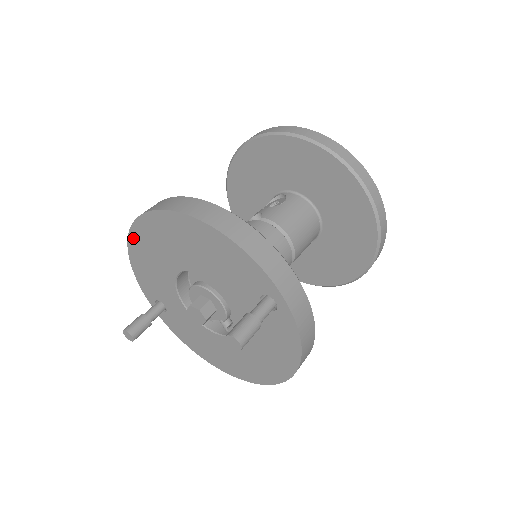
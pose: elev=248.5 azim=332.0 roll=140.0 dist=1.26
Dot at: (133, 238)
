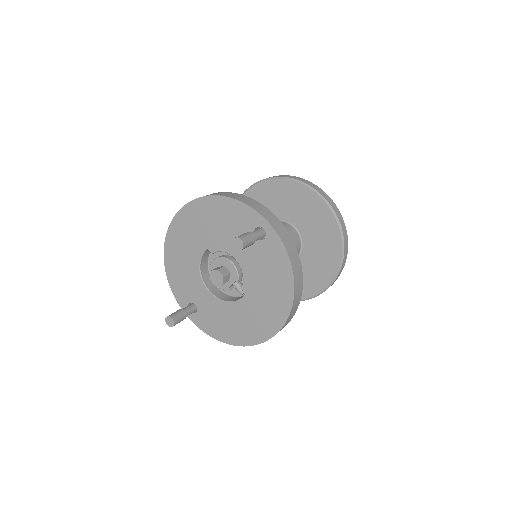
Dot at: (167, 249)
